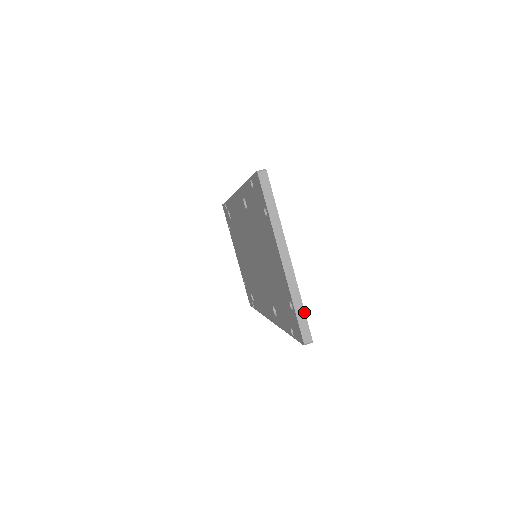
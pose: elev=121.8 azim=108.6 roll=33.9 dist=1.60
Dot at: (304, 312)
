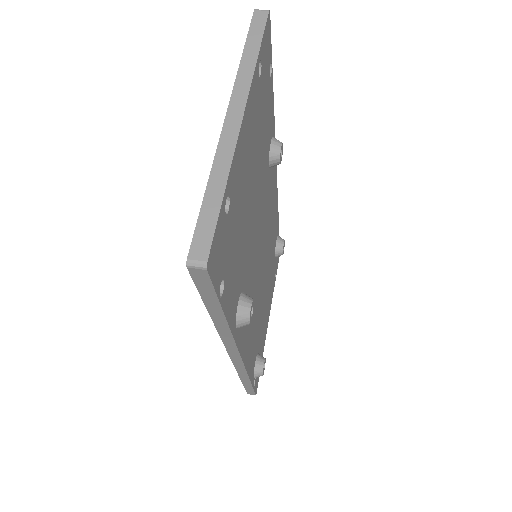
Dot at: (219, 205)
